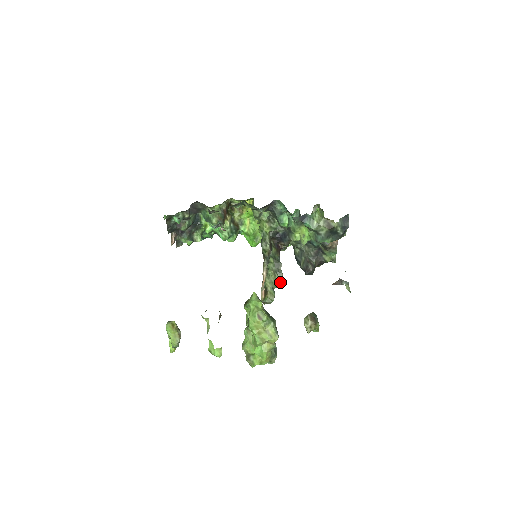
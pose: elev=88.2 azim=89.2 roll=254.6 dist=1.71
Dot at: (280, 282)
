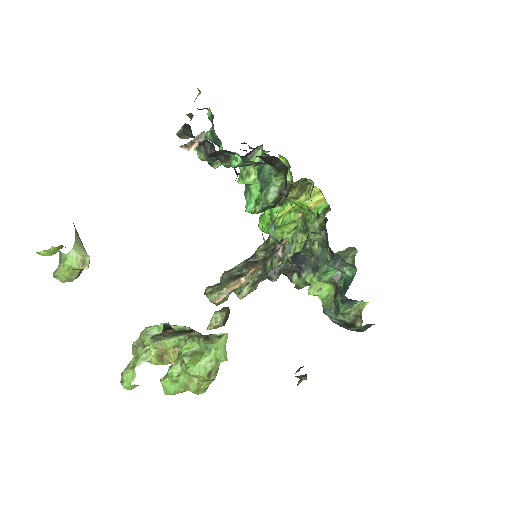
Dot at: (245, 296)
